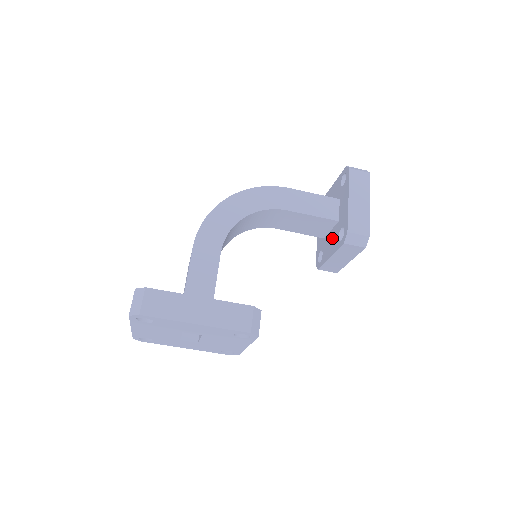
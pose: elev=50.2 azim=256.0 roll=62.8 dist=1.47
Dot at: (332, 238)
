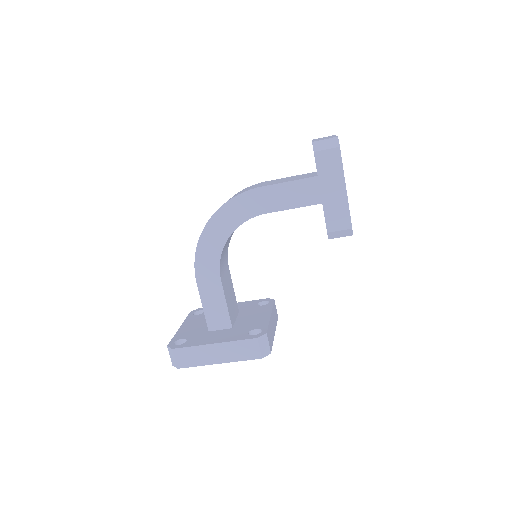
Dot at: occluded
